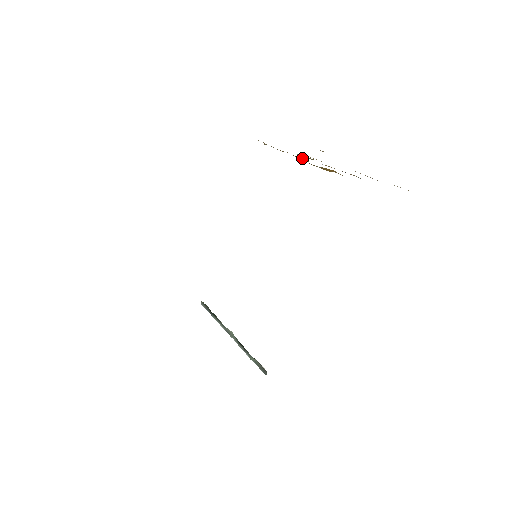
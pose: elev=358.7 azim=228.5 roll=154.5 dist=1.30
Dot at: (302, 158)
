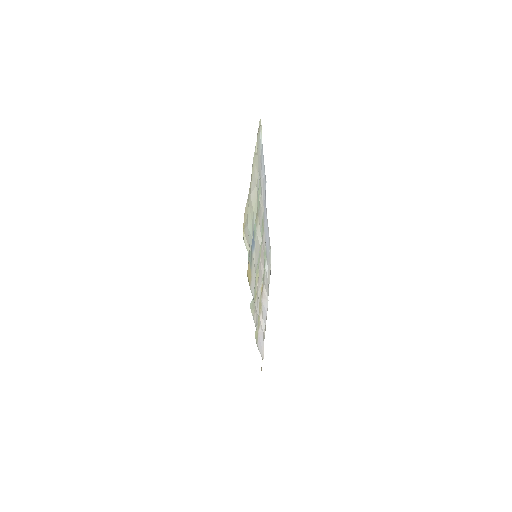
Dot at: occluded
